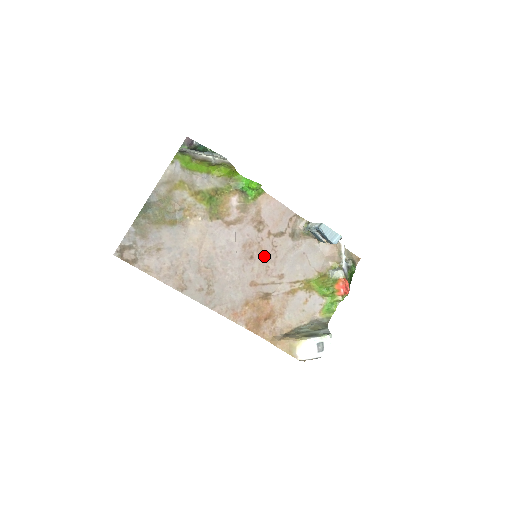
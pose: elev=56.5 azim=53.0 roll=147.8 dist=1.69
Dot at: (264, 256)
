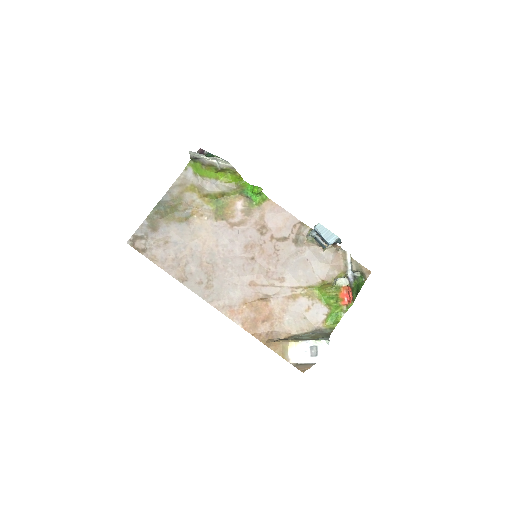
Dot at: (265, 258)
